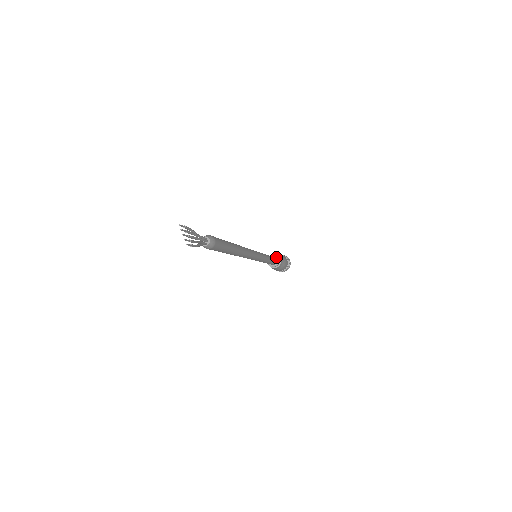
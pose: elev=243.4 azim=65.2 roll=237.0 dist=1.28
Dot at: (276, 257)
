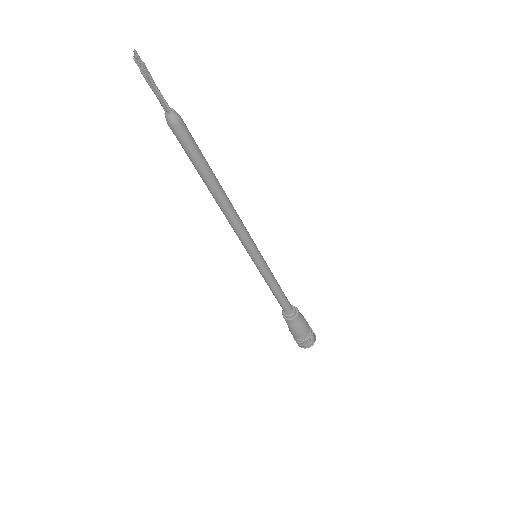
Dot at: (292, 306)
